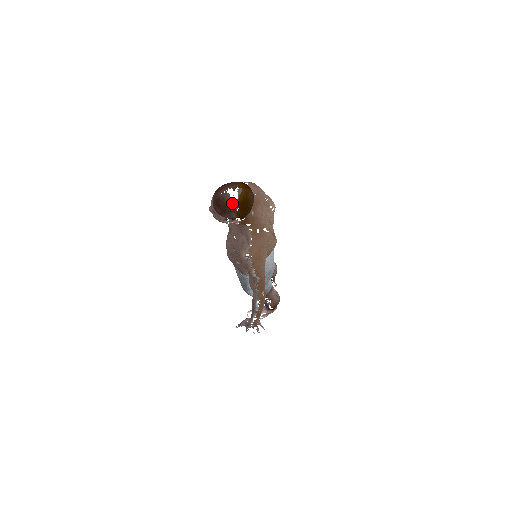
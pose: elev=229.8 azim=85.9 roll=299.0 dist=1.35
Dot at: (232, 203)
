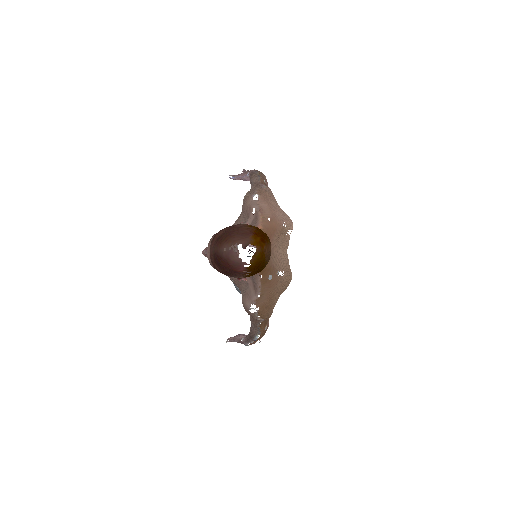
Dot at: (240, 266)
